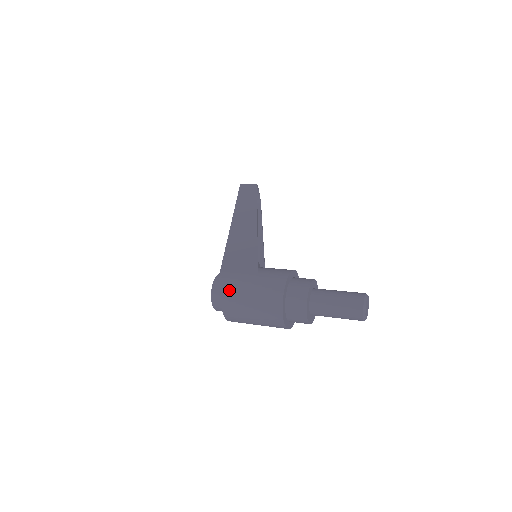
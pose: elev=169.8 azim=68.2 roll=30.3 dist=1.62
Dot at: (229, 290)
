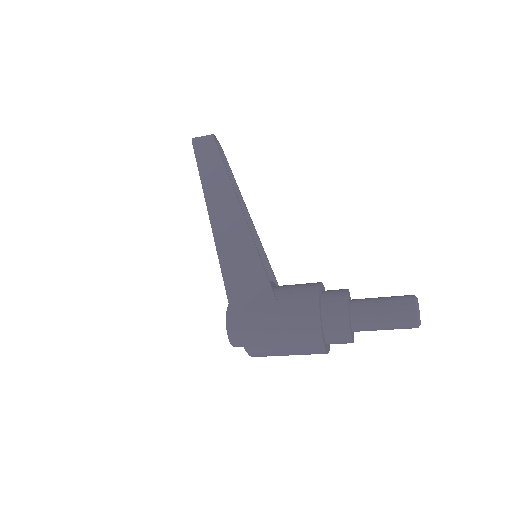
Dot at: (252, 338)
